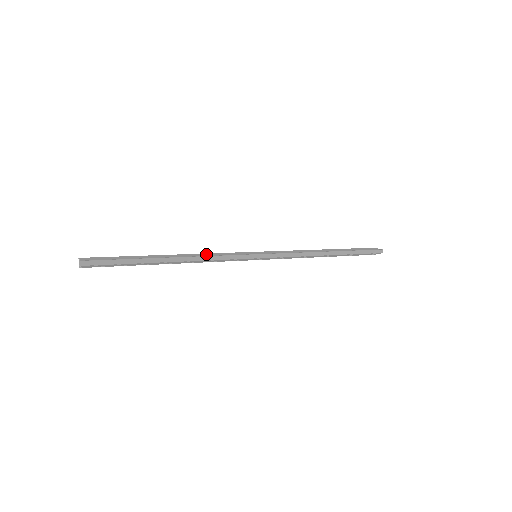
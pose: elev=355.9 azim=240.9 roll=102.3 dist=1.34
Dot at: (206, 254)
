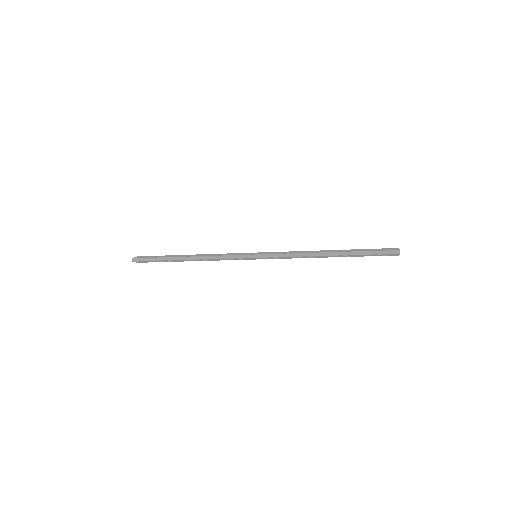
Dot at: (215, 254)
